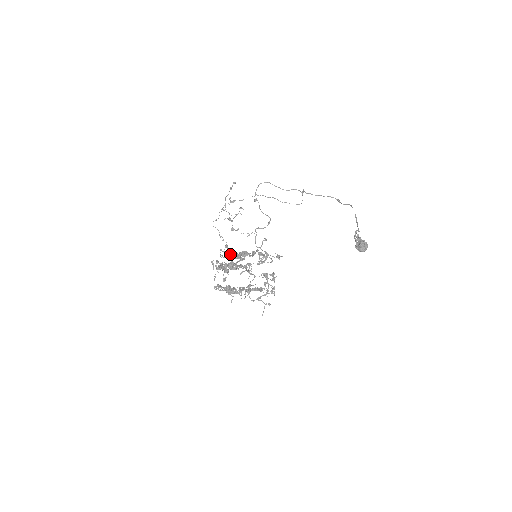
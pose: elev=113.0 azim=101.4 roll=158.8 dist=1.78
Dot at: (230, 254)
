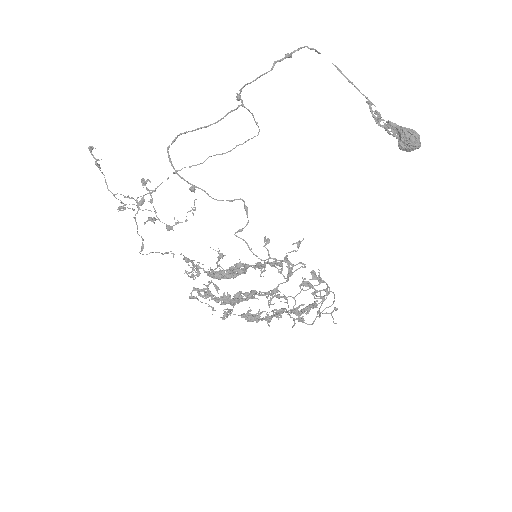
Dot at: (214, 277)
